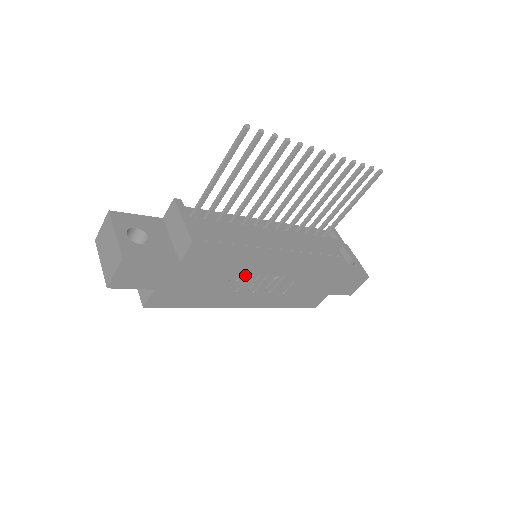
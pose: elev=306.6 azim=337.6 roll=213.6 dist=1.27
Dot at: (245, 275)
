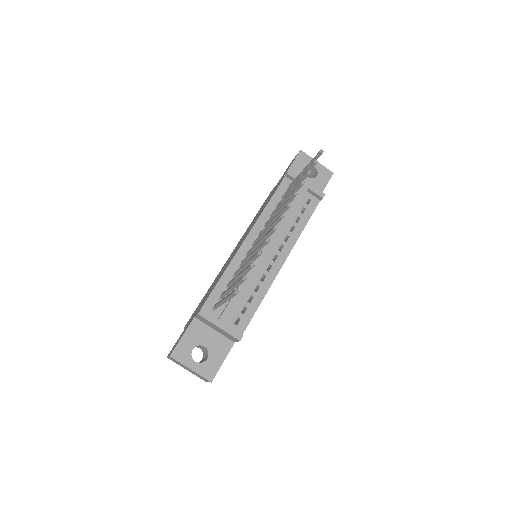
Dot at: occluded
